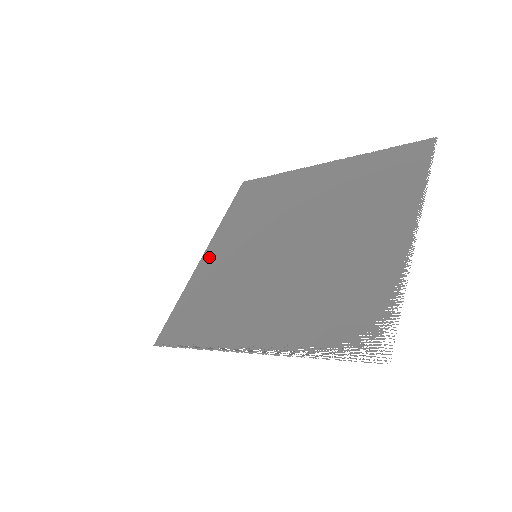
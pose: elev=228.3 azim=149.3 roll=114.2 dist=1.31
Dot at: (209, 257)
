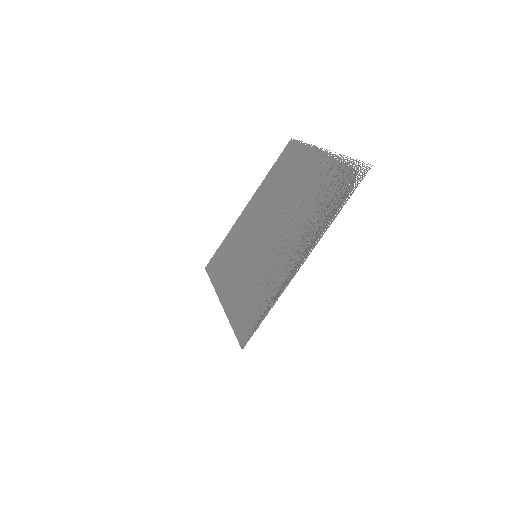
Dot at: (226, 296)
